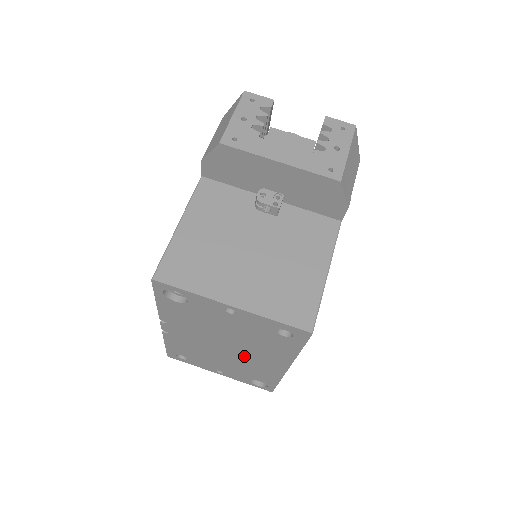
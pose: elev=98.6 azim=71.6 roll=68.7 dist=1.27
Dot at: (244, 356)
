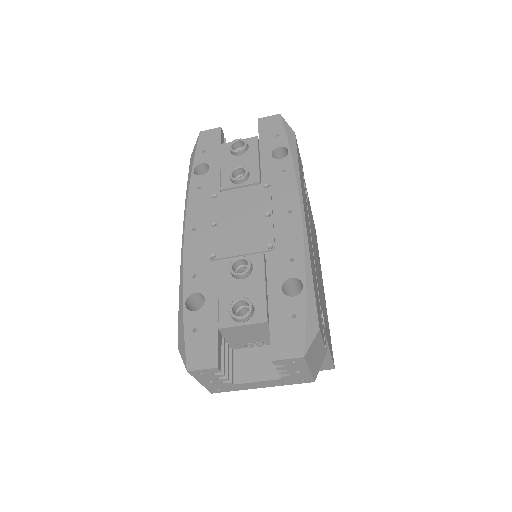
Dot at: occluded
